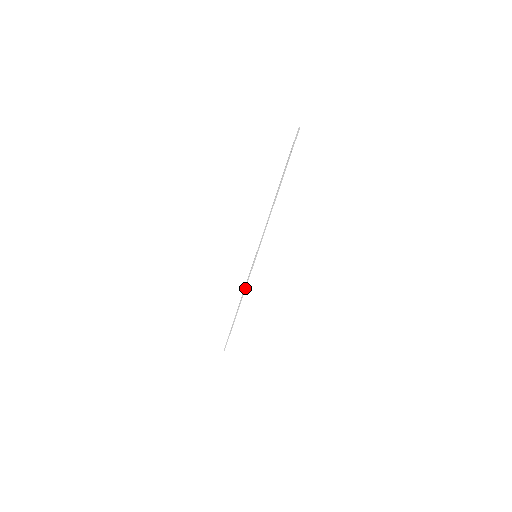
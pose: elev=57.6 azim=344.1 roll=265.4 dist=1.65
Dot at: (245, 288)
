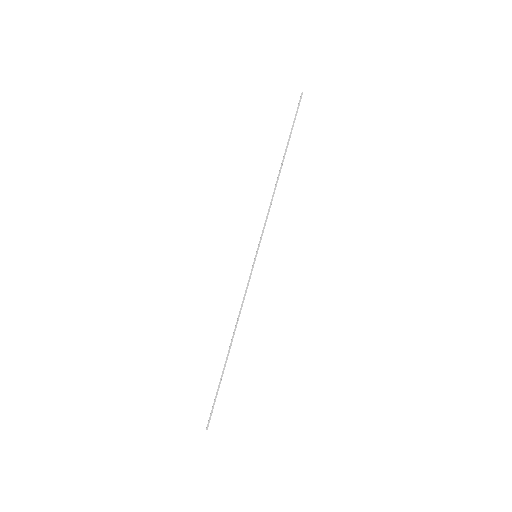
Dot at: (241, 308)
